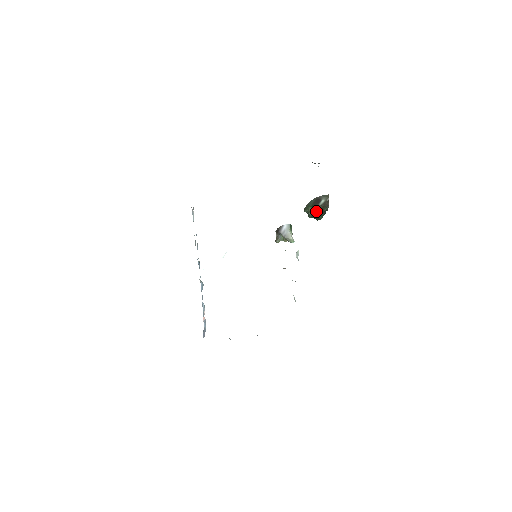
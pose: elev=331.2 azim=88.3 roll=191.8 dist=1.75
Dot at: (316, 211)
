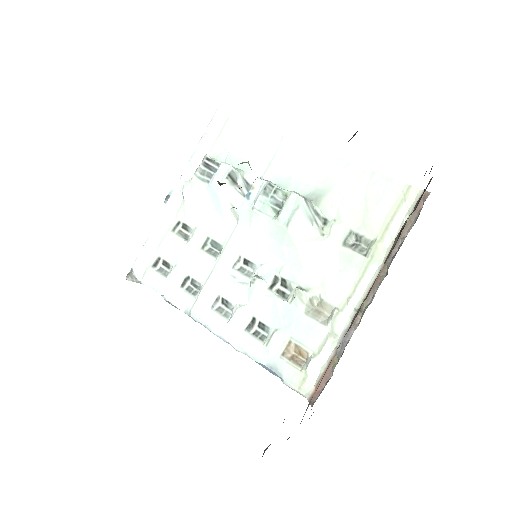
Dot at: occluded
